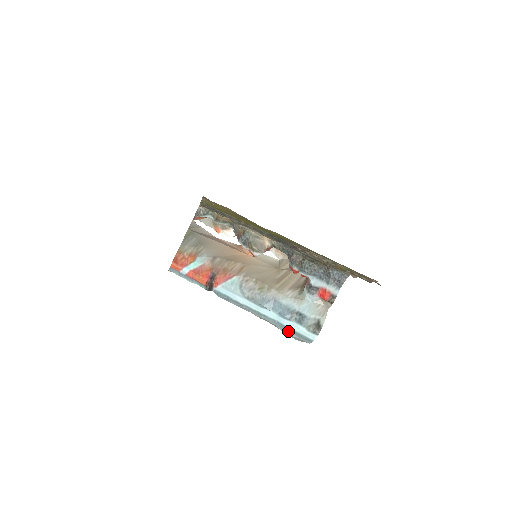
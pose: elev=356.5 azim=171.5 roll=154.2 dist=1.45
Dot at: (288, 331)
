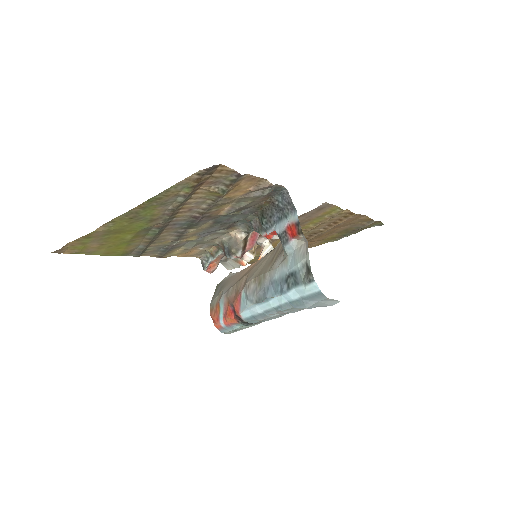
Dot at: (303, 303)
